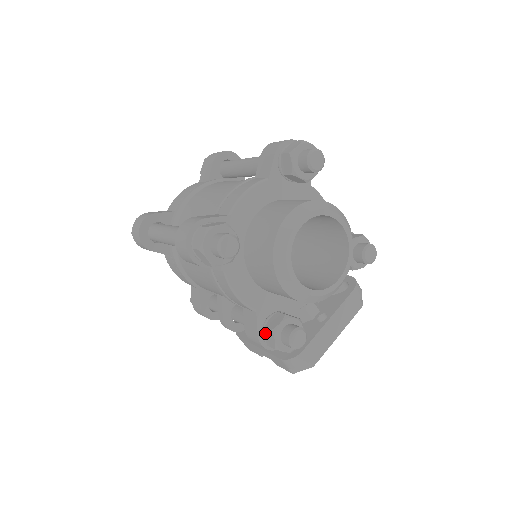
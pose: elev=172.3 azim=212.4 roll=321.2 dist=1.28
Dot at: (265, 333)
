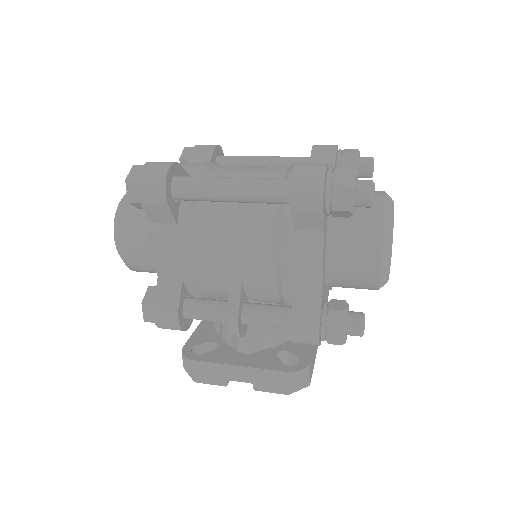
Dot at: (328, 317)
